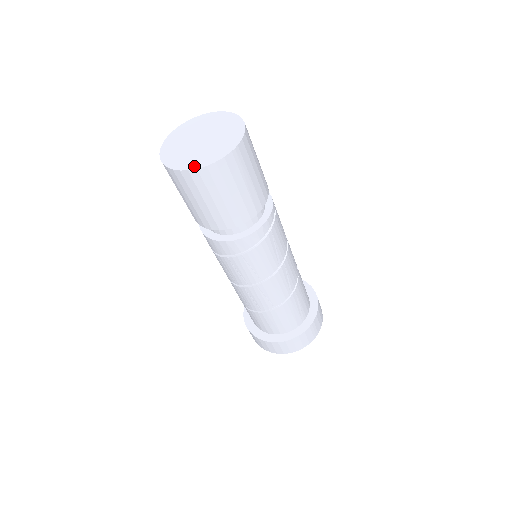
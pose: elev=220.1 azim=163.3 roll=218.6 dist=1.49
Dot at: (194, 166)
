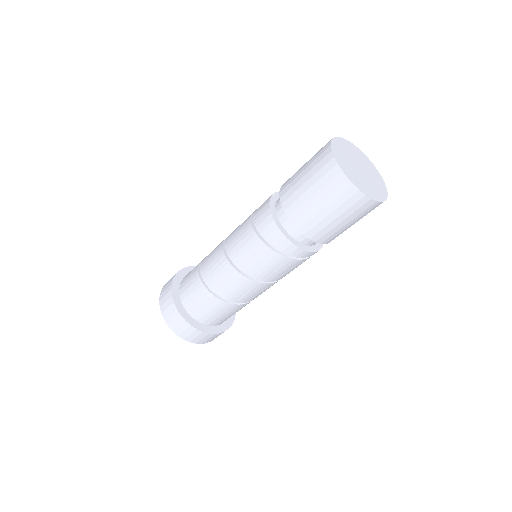
Dot at: (352, 180)
